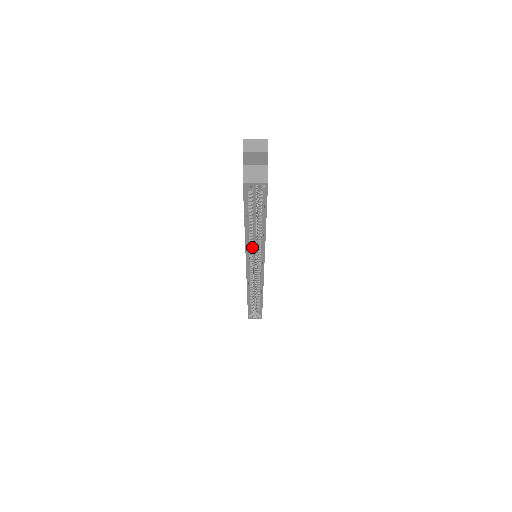
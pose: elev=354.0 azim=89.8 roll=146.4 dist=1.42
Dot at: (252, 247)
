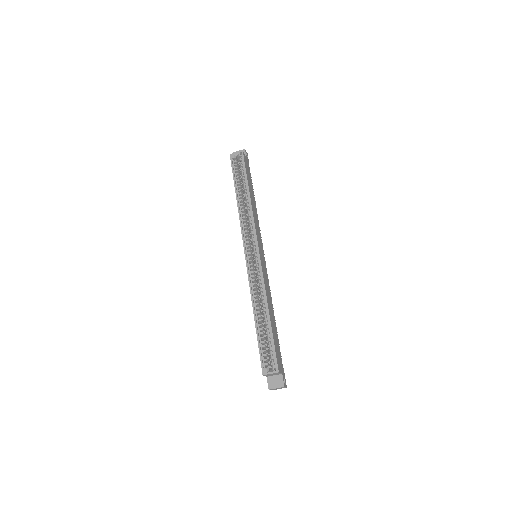
Dot at: (246, 224)
